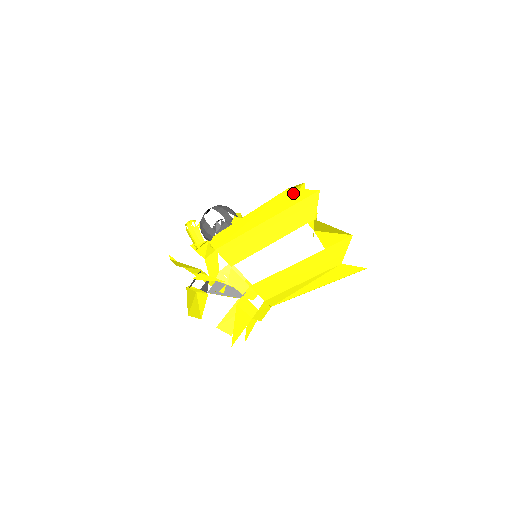
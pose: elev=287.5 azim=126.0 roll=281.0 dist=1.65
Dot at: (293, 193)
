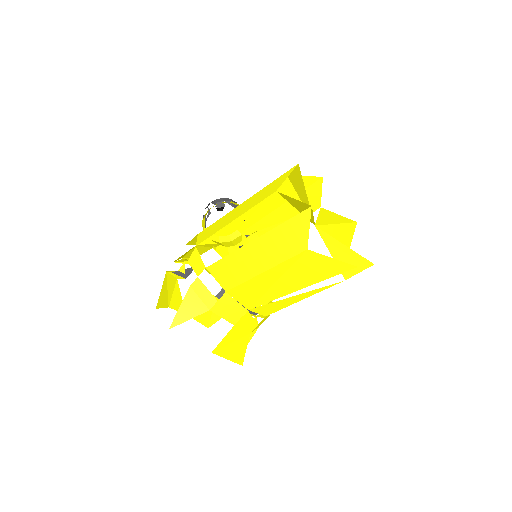
Dot at: occluded
